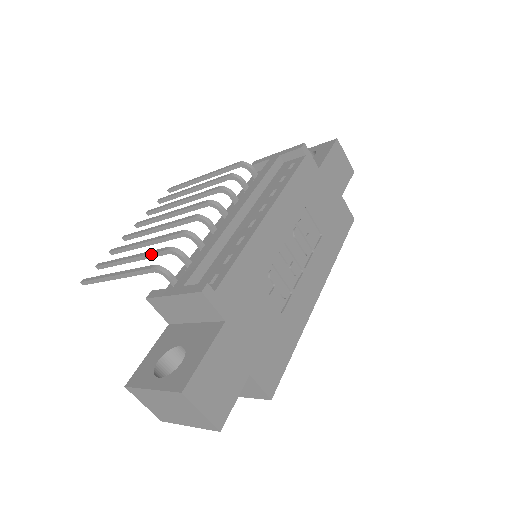
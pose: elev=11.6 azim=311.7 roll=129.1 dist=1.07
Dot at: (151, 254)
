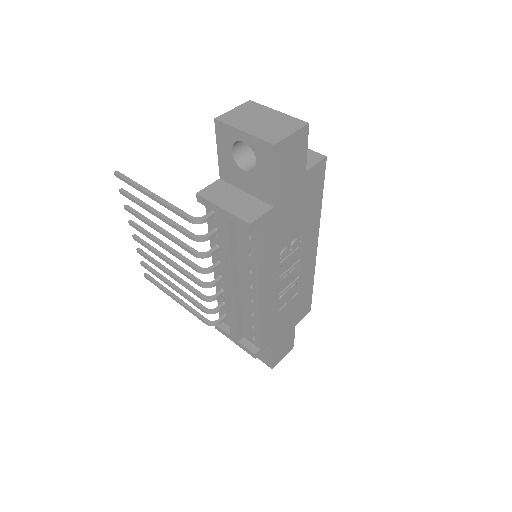
Dot at: occluded
